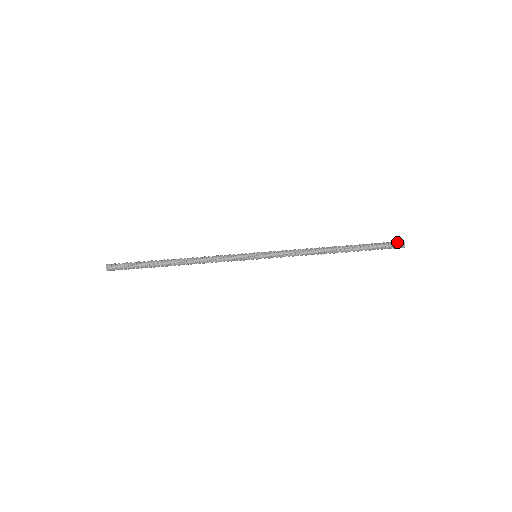
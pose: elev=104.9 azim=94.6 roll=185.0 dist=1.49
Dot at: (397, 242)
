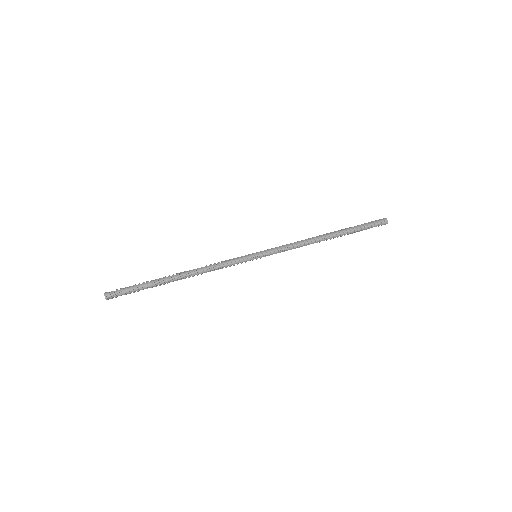
Dot at: (381, 220)
